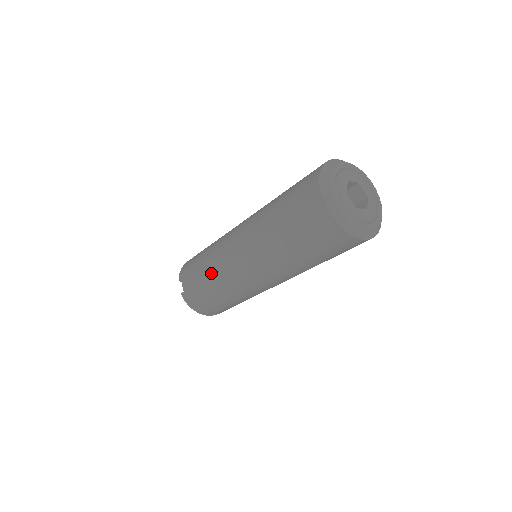
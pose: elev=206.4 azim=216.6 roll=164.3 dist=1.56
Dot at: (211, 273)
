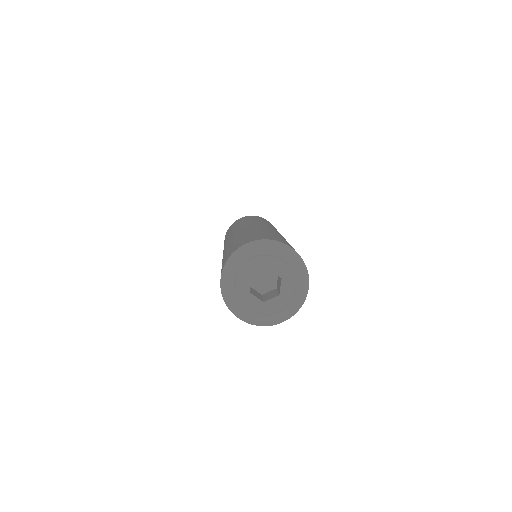
Dot at: occluded
